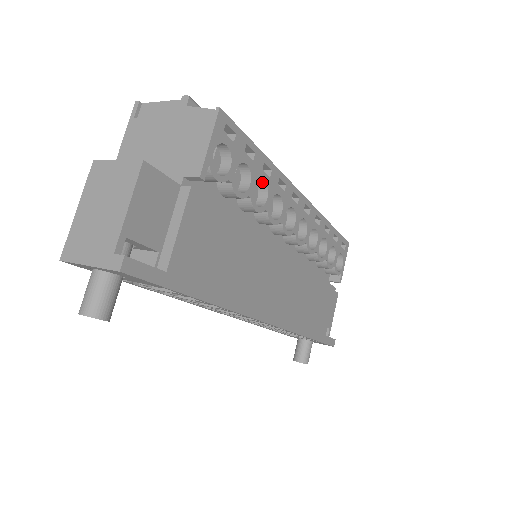
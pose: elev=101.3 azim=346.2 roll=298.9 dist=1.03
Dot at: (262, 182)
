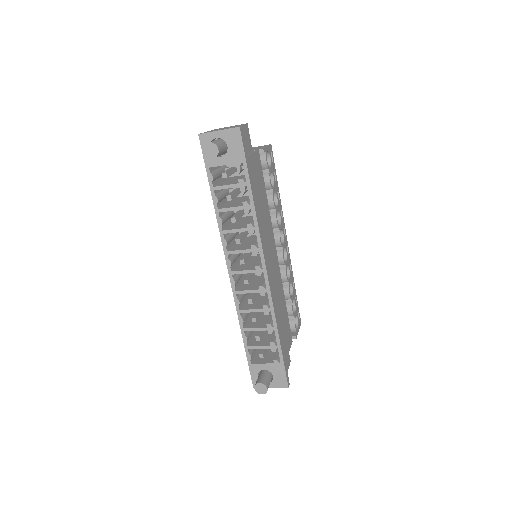
Dot at: (275, 199)
